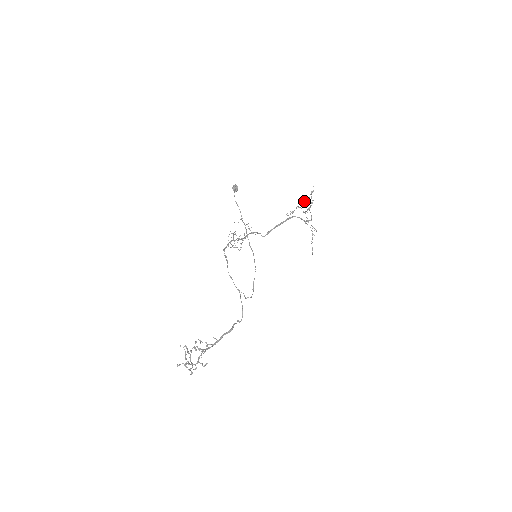
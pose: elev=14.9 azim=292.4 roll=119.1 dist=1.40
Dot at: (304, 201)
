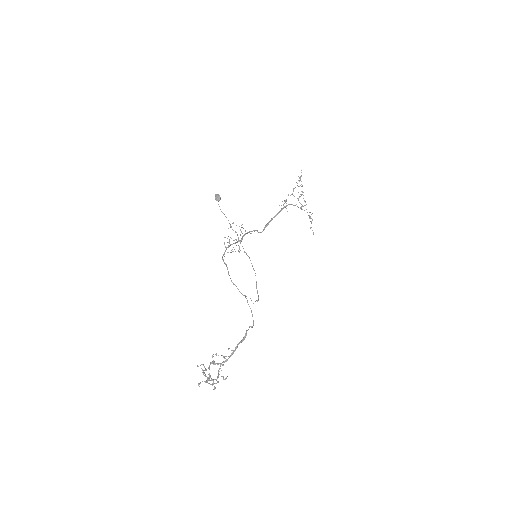
Dot at: (294, 188)
